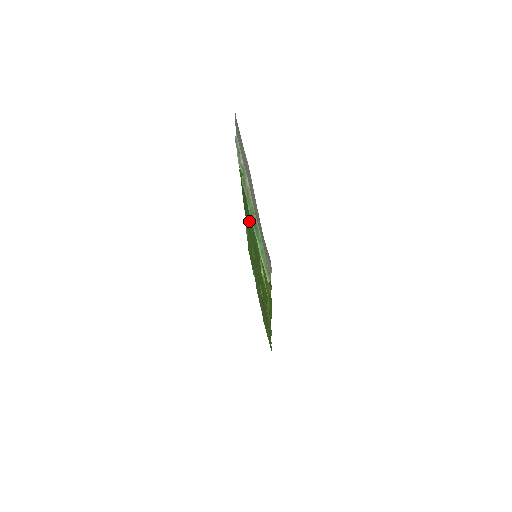
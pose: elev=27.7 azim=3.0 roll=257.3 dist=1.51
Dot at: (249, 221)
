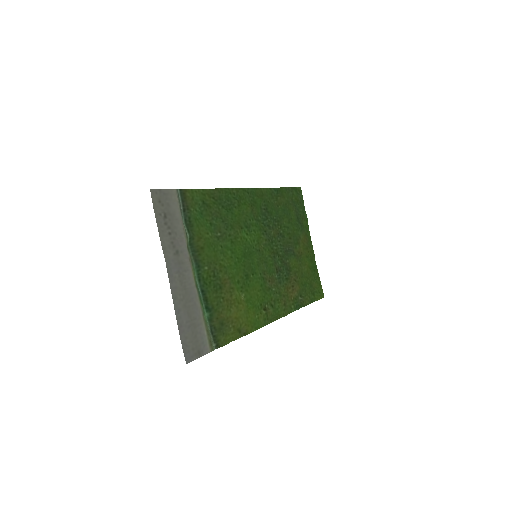
Dot at: (240, 228)
